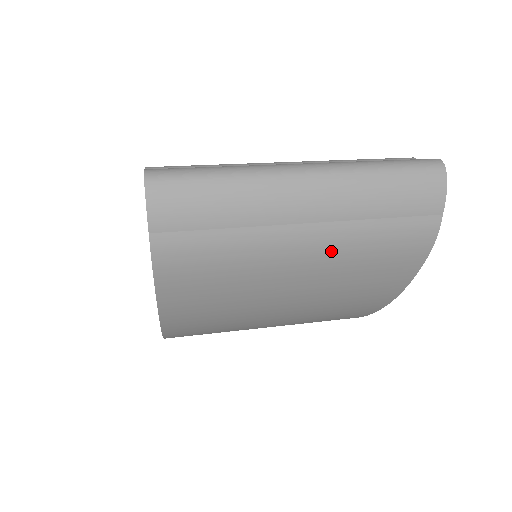
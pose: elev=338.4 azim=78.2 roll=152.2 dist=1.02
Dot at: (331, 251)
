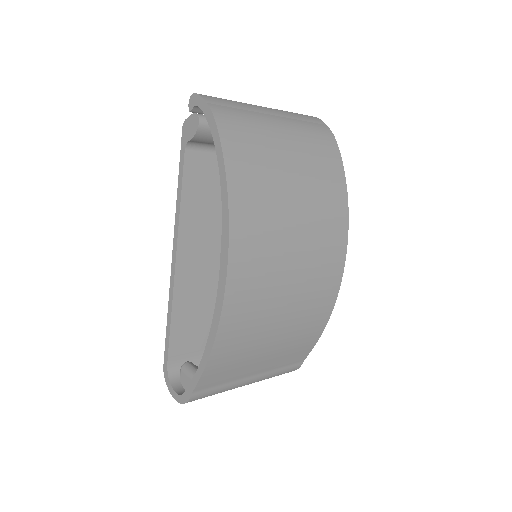
Dot at: (293, 130)
